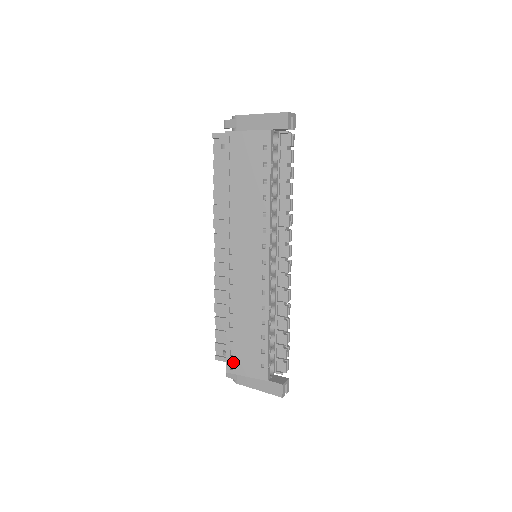
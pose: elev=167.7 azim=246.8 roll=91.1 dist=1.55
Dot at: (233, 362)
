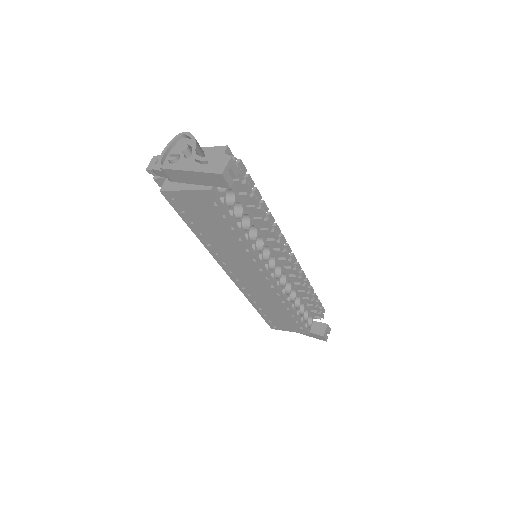
Dot at: (274, 325)
